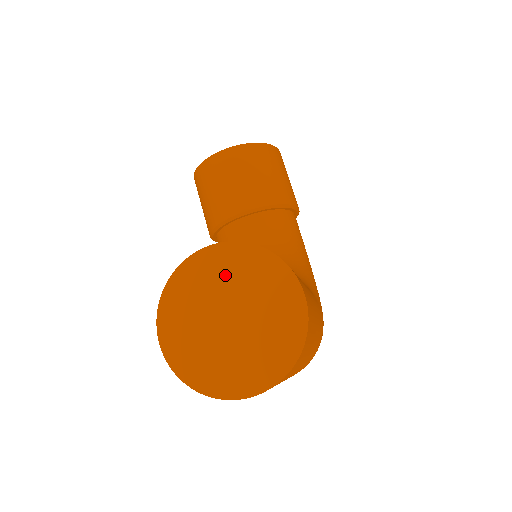
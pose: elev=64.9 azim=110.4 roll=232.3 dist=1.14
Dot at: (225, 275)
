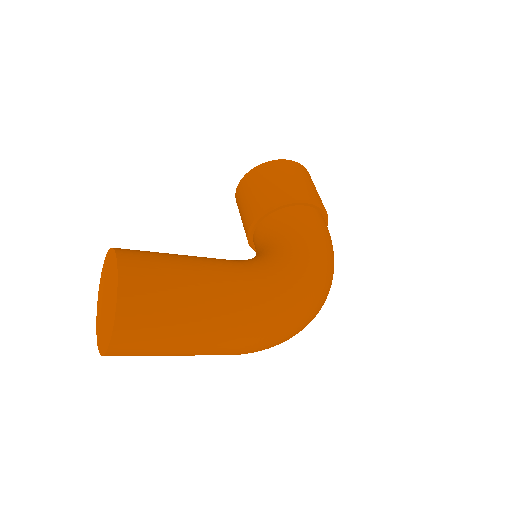
Dot at: (106, 274)
